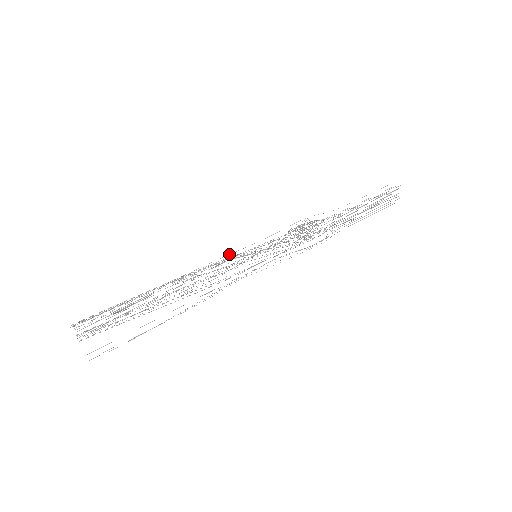
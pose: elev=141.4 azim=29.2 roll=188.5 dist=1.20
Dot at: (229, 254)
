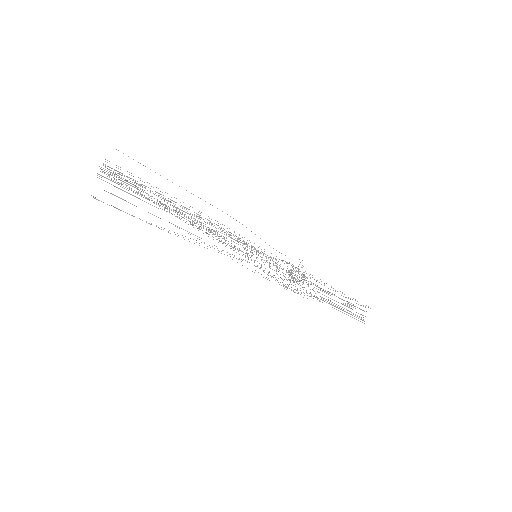
Dot at: occluded
